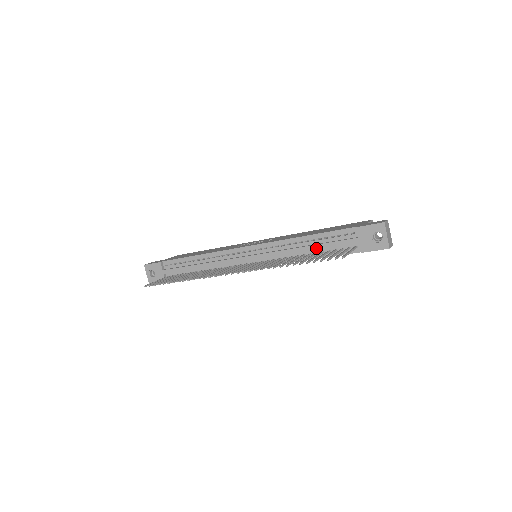
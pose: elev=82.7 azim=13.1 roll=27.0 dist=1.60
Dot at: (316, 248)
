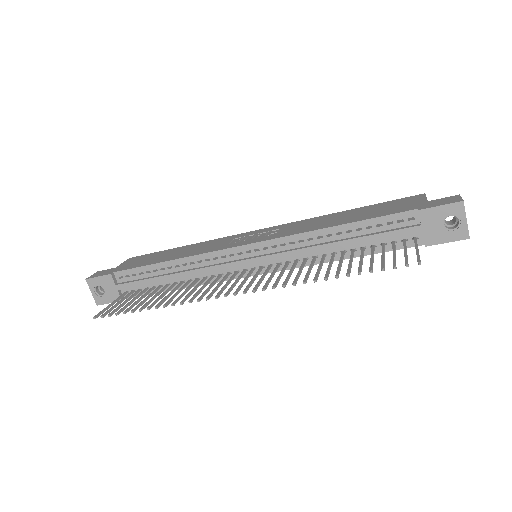
Dot at: (354, 243)
